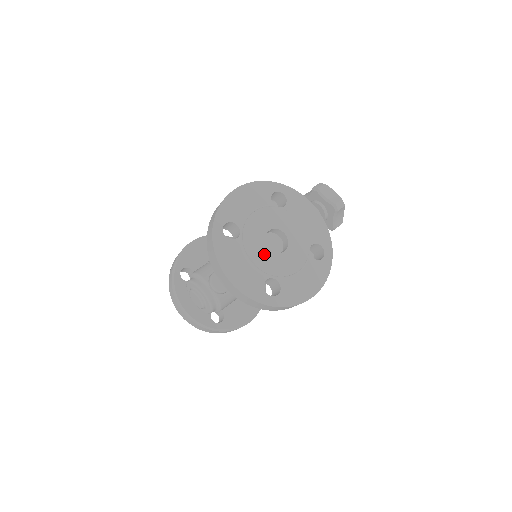
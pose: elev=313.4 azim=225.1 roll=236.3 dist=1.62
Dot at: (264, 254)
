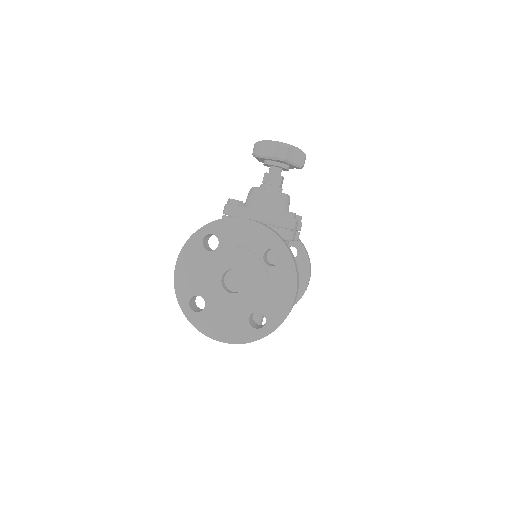
Dot at: (232, 301)
